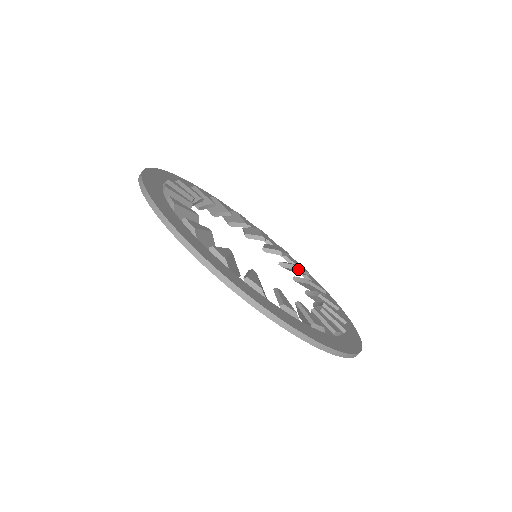
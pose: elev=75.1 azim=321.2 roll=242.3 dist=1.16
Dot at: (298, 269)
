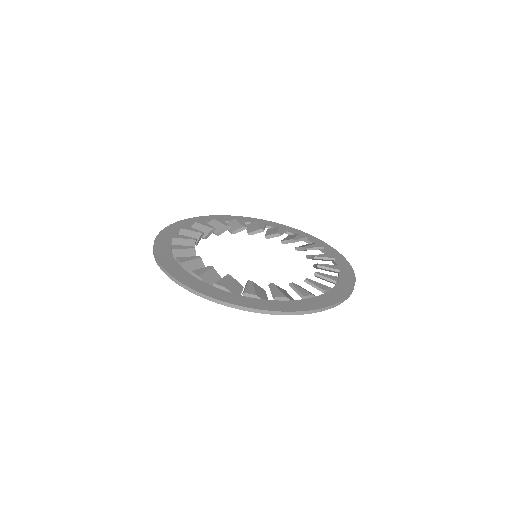
Dot at: (308, 249)
